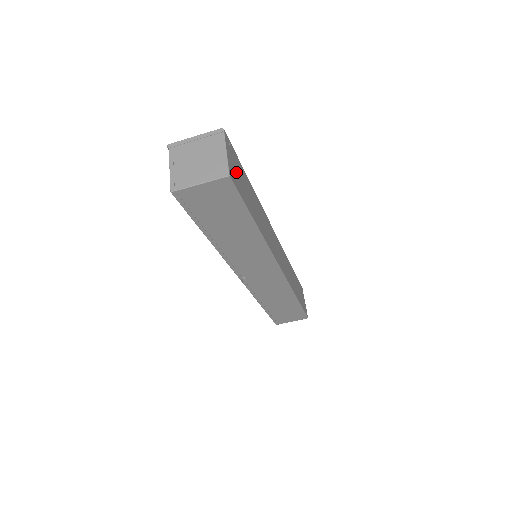
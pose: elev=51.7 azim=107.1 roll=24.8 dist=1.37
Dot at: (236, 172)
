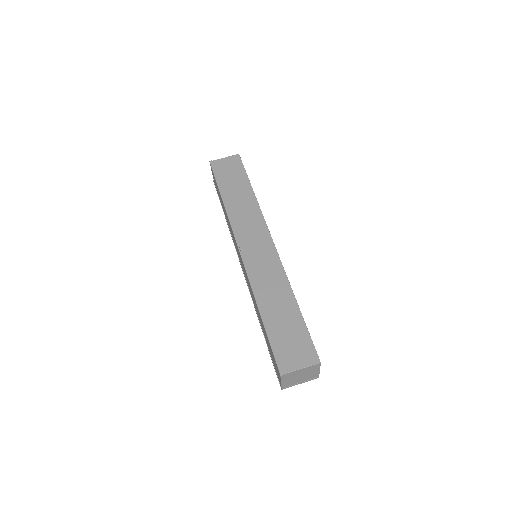
Dot at: occluded
